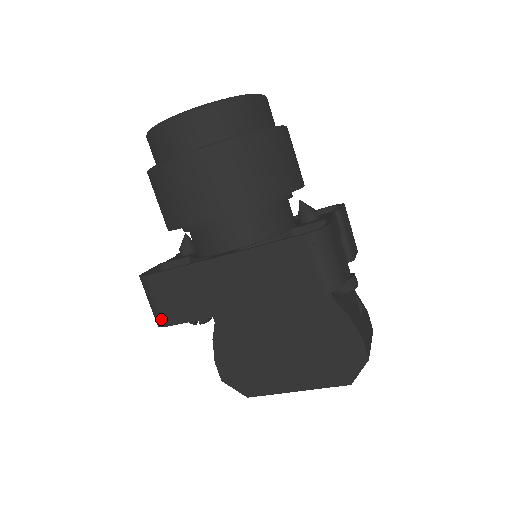
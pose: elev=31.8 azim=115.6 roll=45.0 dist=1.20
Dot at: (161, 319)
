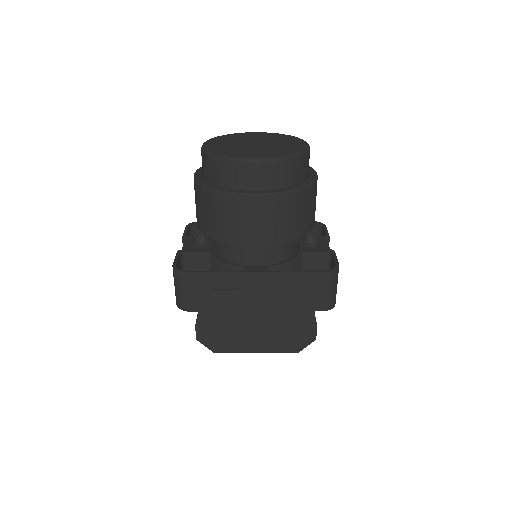
Dot at: (187, 305)
